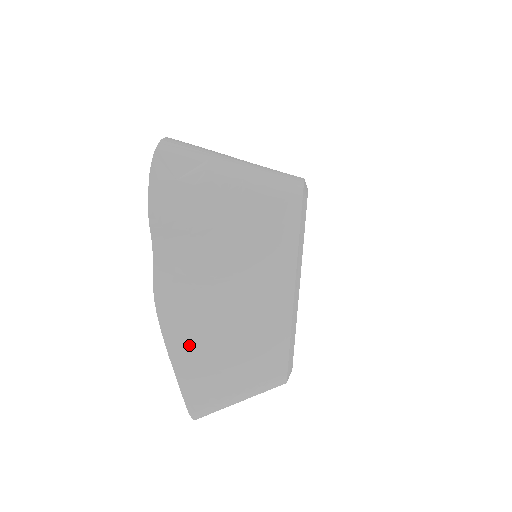
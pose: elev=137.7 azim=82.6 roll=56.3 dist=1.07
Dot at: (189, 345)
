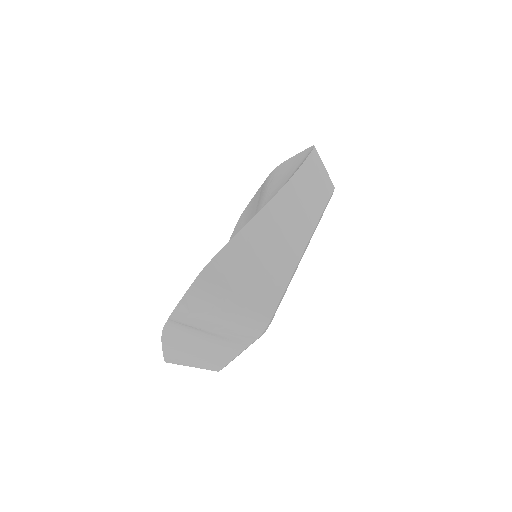
Dot at: (174, 348)
